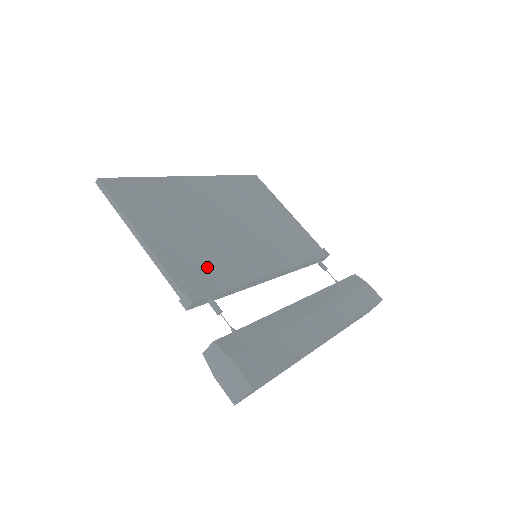
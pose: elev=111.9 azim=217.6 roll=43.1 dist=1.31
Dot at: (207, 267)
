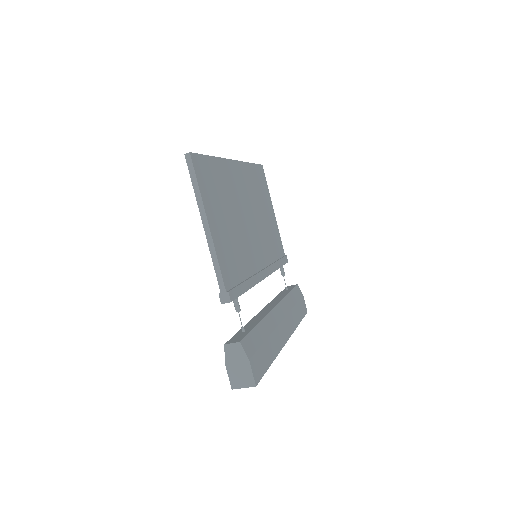
Dot at: (237, 266)
